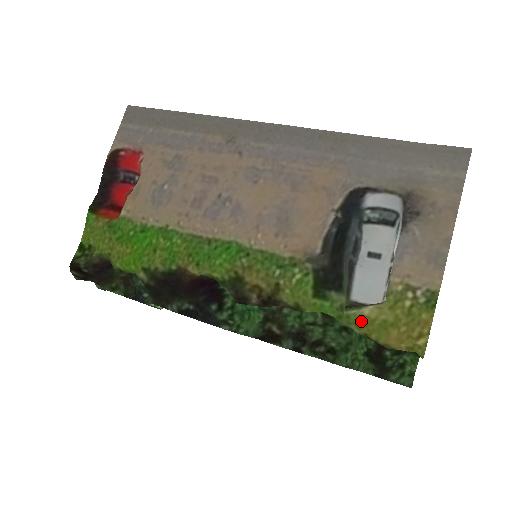
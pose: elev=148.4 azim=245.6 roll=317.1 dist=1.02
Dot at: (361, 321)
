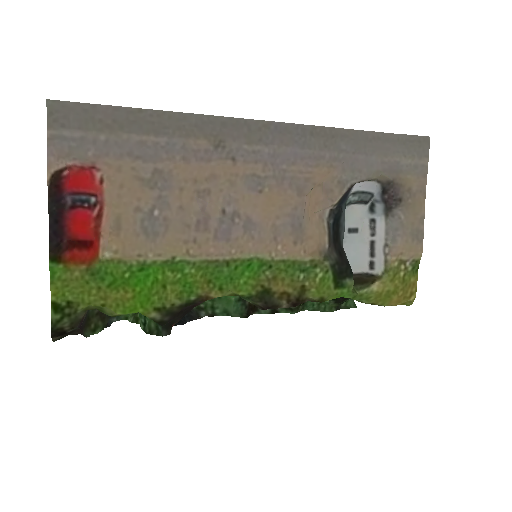
Dot at: (372, 296)
